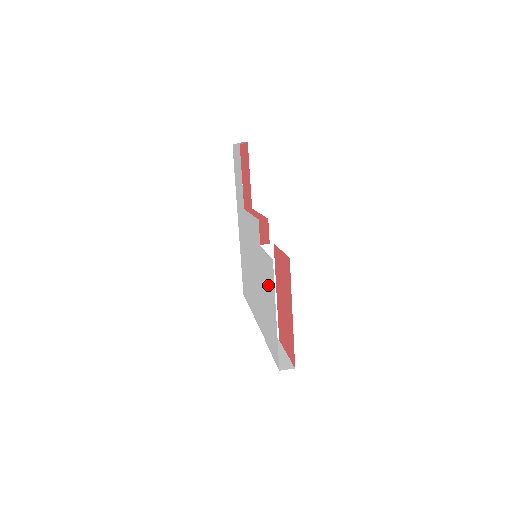
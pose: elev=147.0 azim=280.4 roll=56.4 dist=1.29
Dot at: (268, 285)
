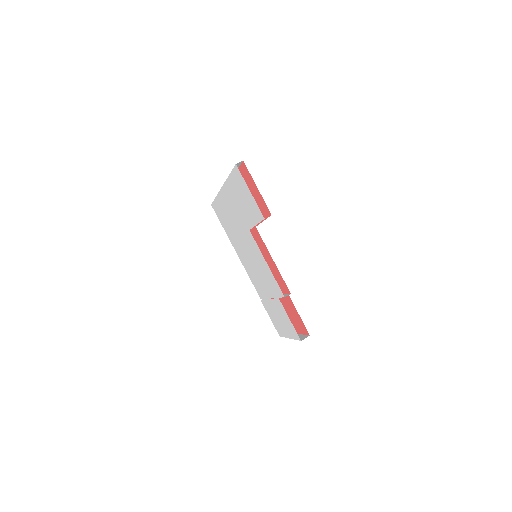
Dot at: (284, 322)
